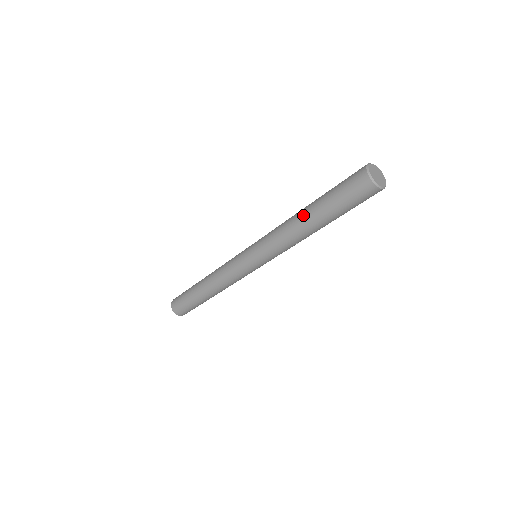
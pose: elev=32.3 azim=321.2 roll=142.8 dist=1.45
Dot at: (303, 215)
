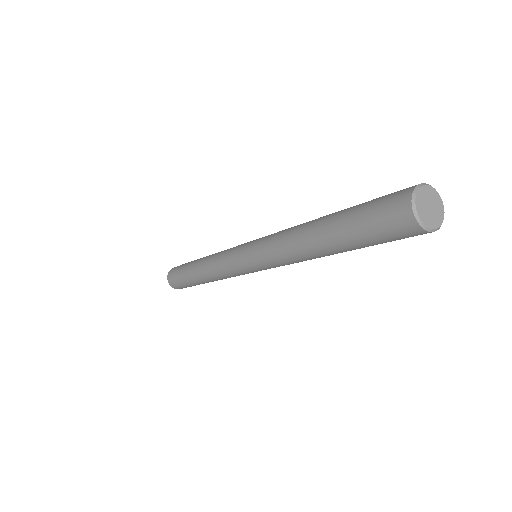
Dot at: (313, 241)
